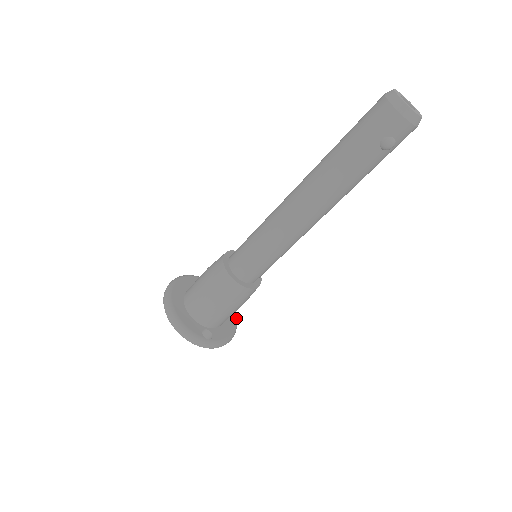
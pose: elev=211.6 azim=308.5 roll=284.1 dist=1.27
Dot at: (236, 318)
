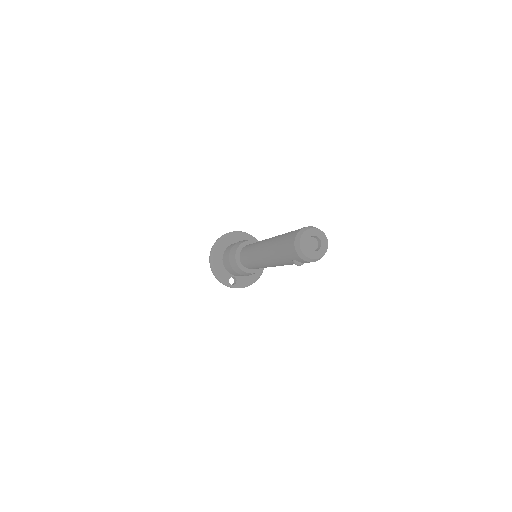
Dot at: (263, 268)
